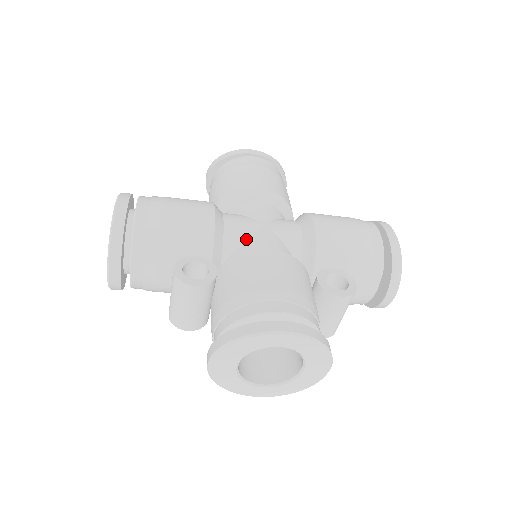
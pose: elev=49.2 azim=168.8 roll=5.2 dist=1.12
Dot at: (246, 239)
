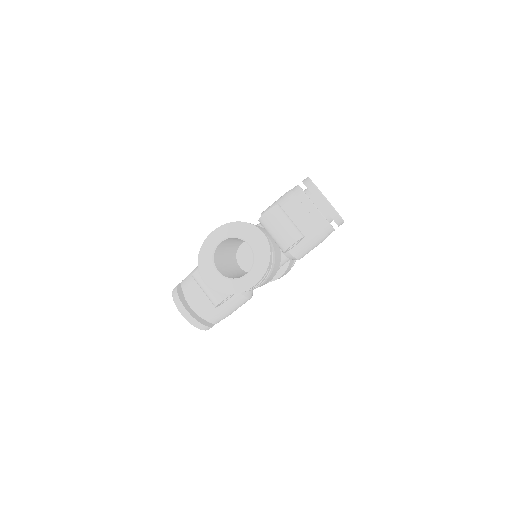
Dot at: occluded
